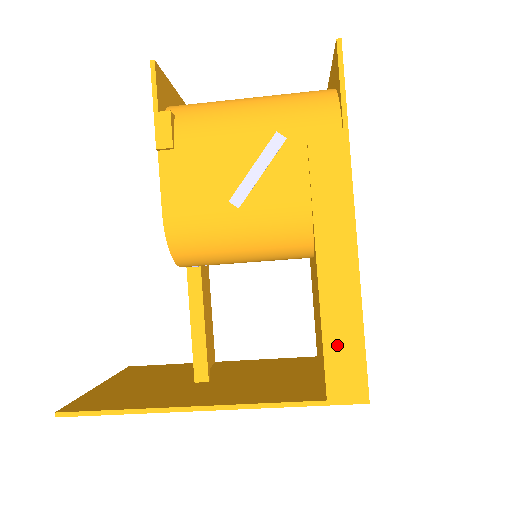
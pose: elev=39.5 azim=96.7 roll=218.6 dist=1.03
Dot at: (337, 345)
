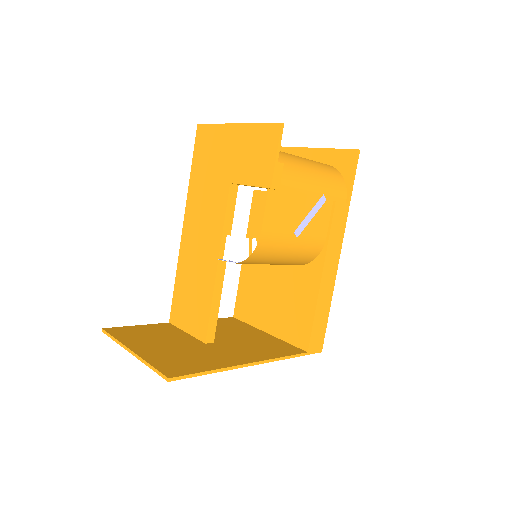
Dot at: (318, 322)
